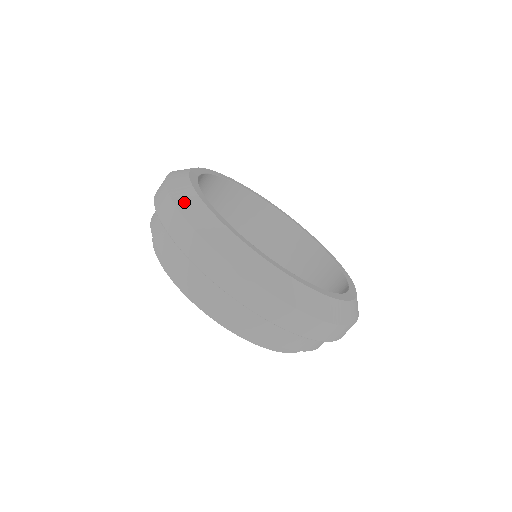
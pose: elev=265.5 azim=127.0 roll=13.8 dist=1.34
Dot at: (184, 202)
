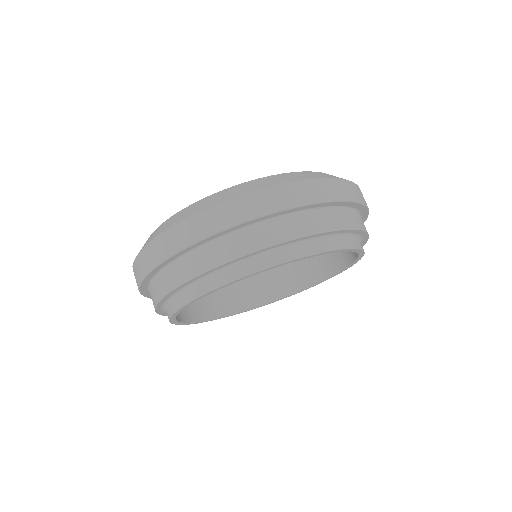
Dot at: (150, 238)
